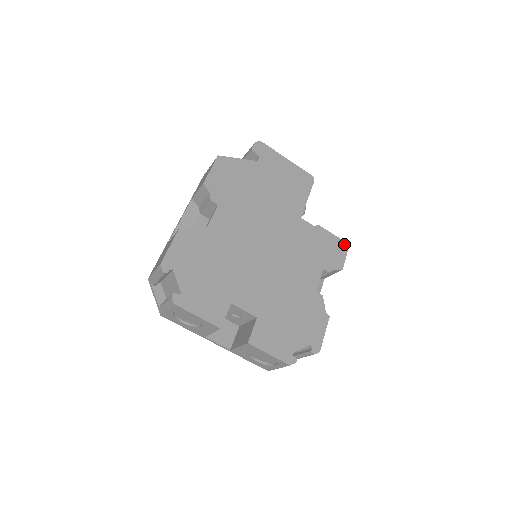
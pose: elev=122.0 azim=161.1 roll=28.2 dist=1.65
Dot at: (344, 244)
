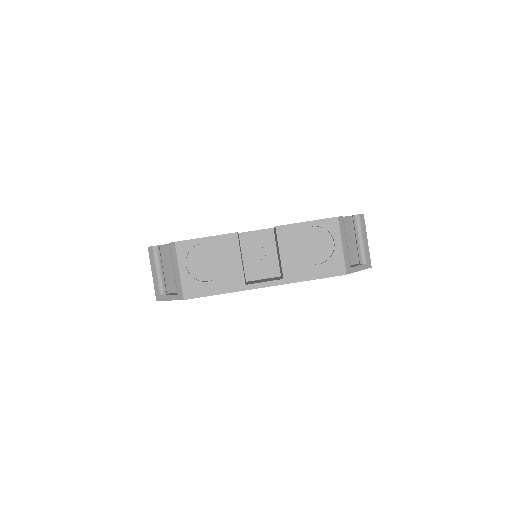
Dot at: occluded
